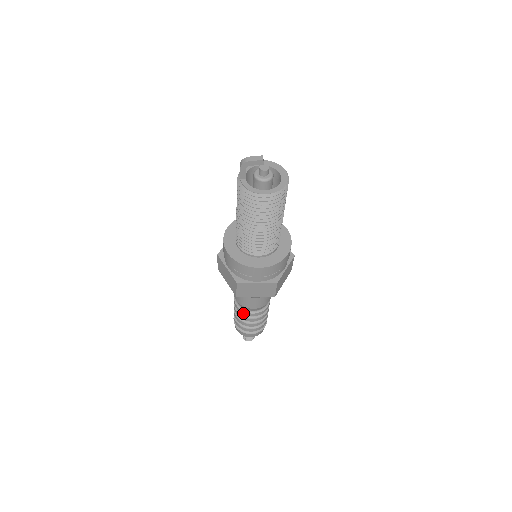
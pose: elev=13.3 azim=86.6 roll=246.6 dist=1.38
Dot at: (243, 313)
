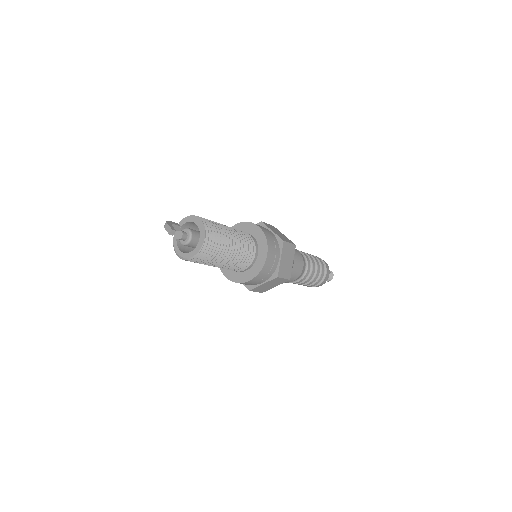
Dot at: occluded
